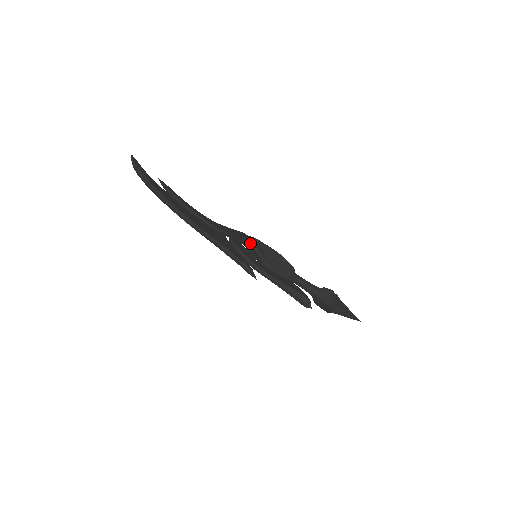
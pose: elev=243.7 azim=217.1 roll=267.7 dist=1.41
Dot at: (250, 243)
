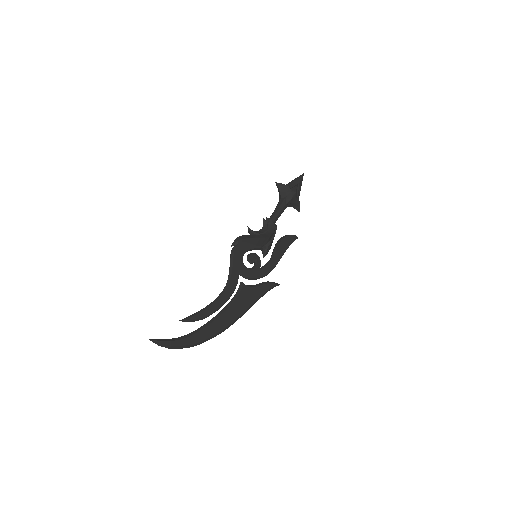
Dot at: occluded
